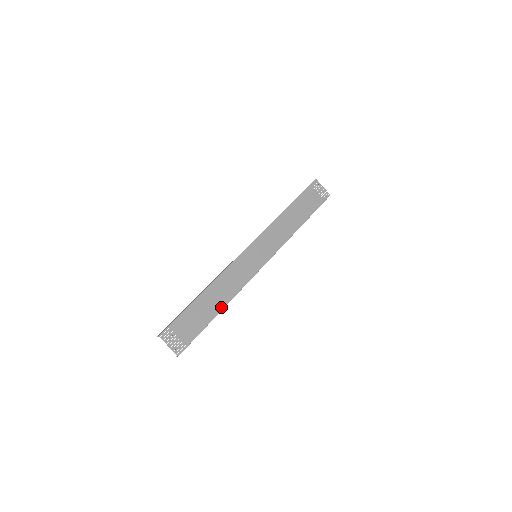
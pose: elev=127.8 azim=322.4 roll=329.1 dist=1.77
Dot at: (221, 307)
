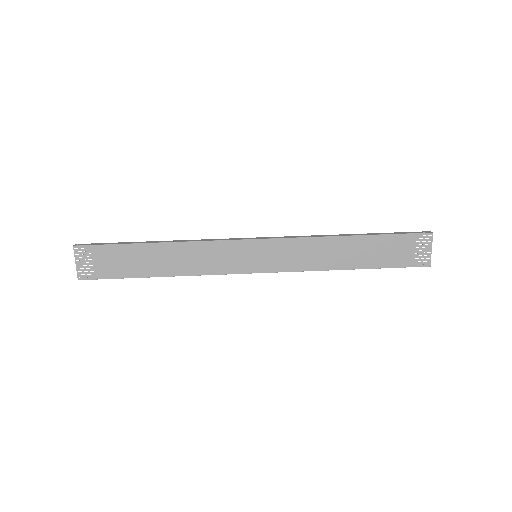
Dot at: (164, 273)
